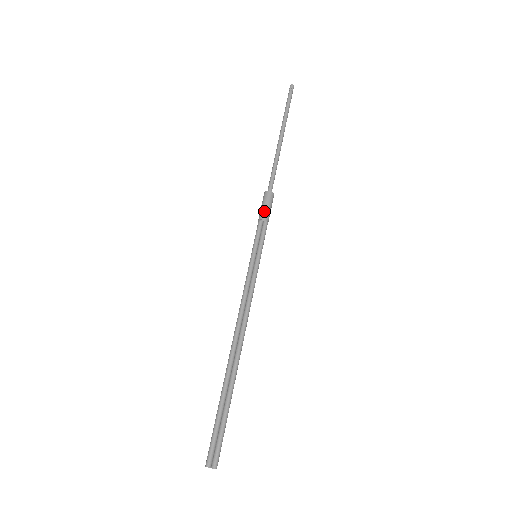
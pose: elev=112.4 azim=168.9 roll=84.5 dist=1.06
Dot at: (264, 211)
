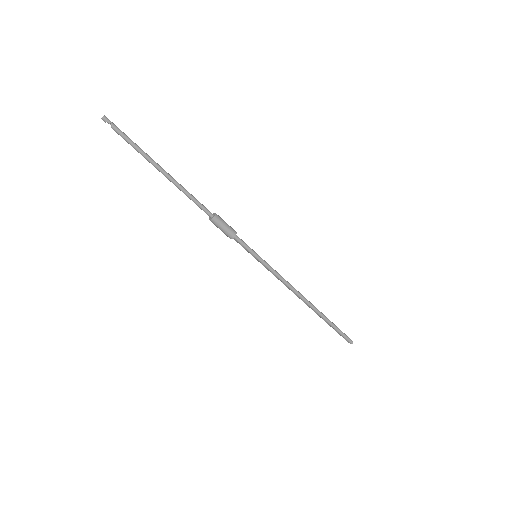
Dot at: occluded
